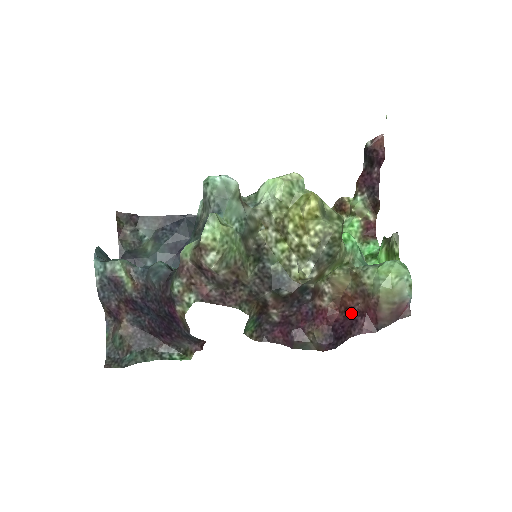
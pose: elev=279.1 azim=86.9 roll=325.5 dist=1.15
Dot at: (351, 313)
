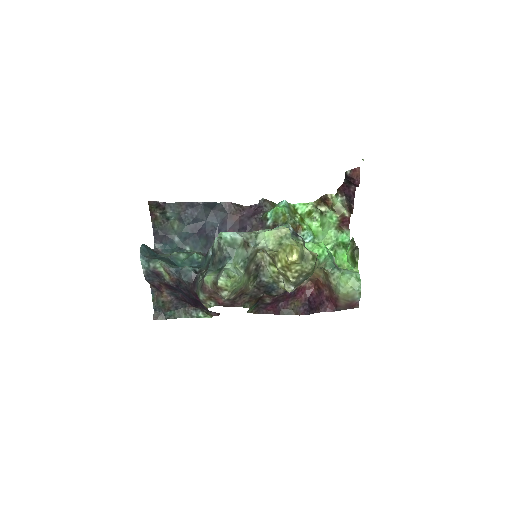
Dot at: (321, 295)
